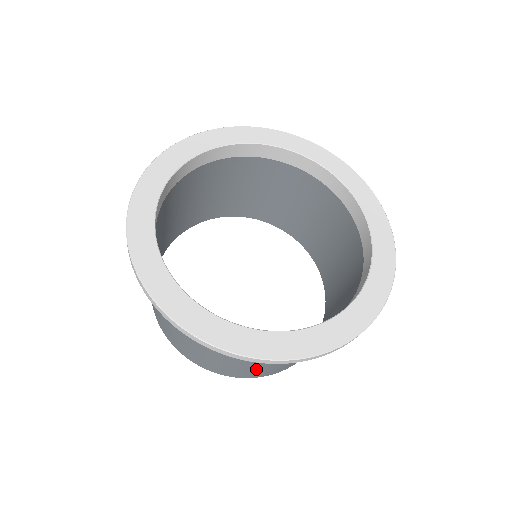
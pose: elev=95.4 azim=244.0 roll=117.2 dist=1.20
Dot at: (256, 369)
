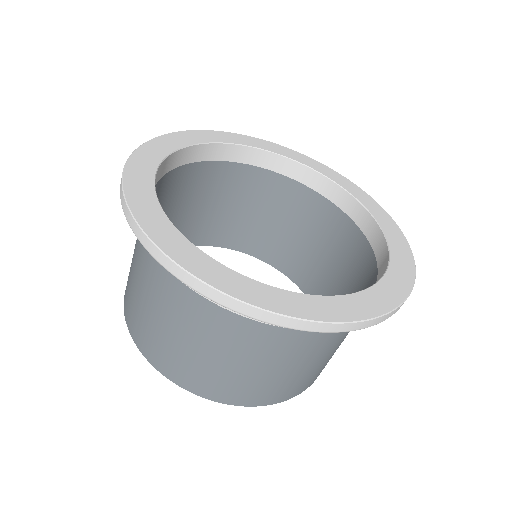
Dot at: (260, 383)
